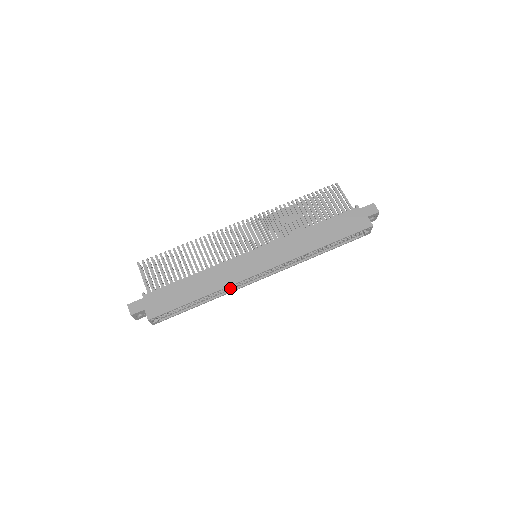
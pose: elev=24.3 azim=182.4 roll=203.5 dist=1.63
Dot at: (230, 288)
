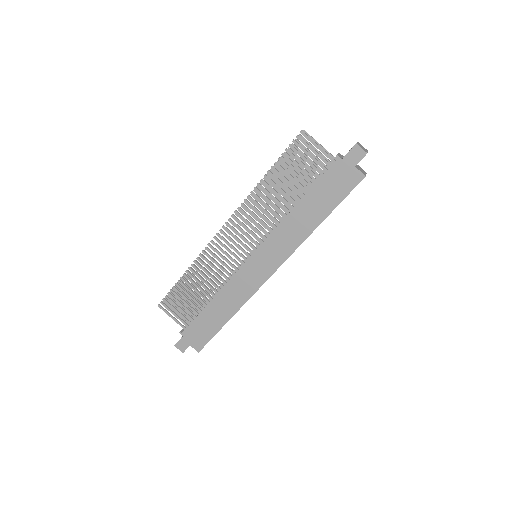
Dot at: occluded
